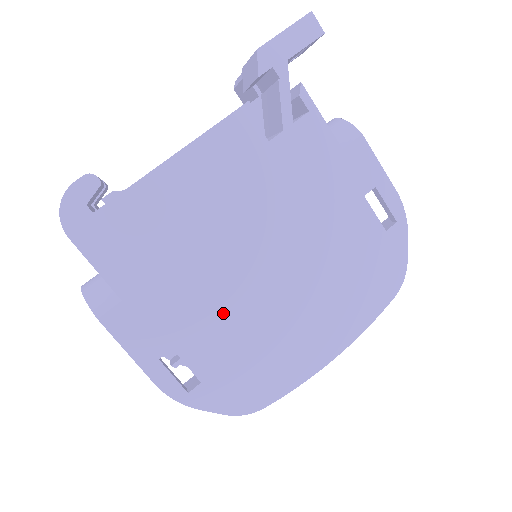
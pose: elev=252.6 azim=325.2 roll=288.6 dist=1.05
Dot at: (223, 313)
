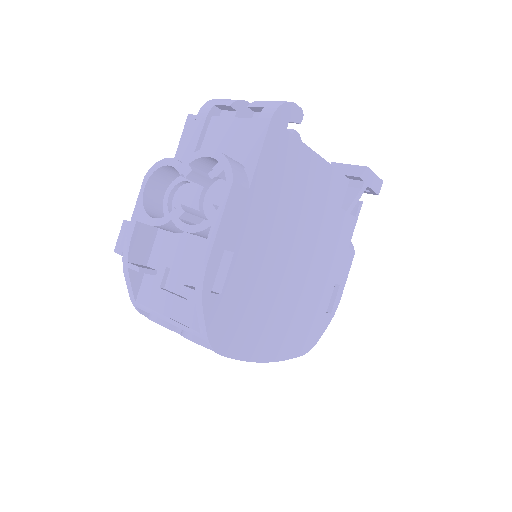
Dot at: (264, 265)
